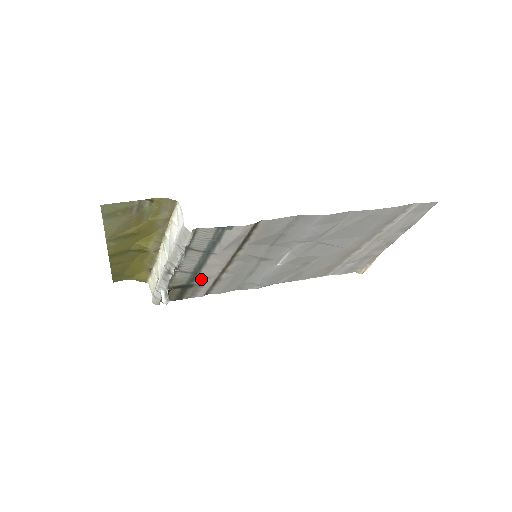
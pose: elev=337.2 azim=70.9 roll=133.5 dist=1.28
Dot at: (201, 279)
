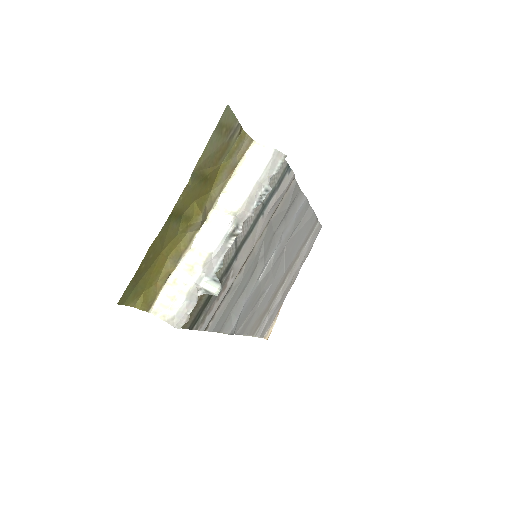
Dot at: (228, 275)
